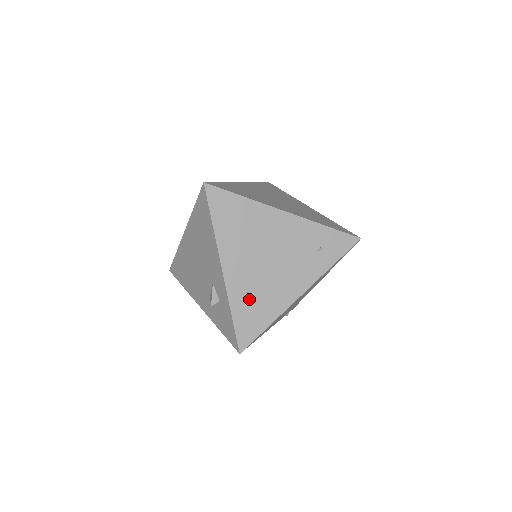
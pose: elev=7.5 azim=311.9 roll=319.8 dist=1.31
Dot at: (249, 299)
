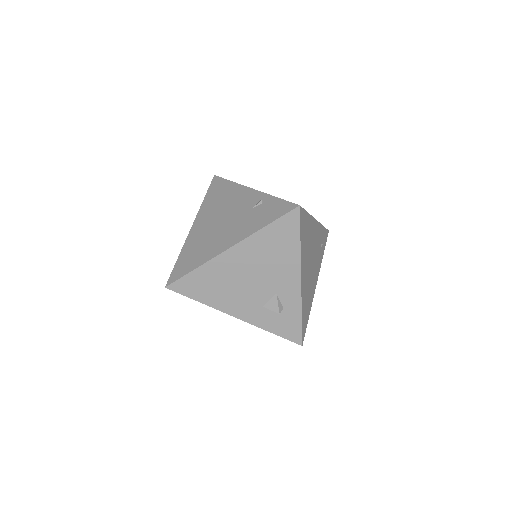
Dot at: (306, 299)
